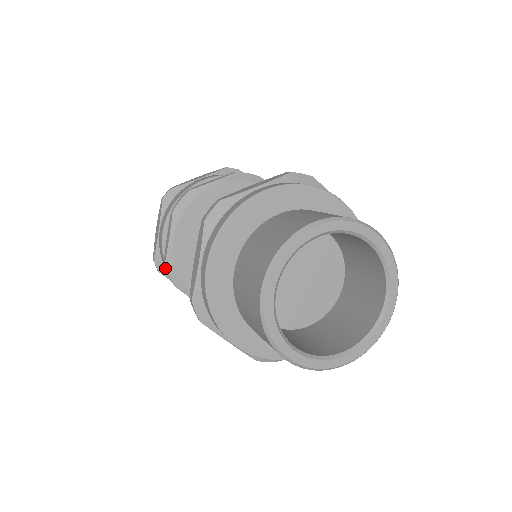
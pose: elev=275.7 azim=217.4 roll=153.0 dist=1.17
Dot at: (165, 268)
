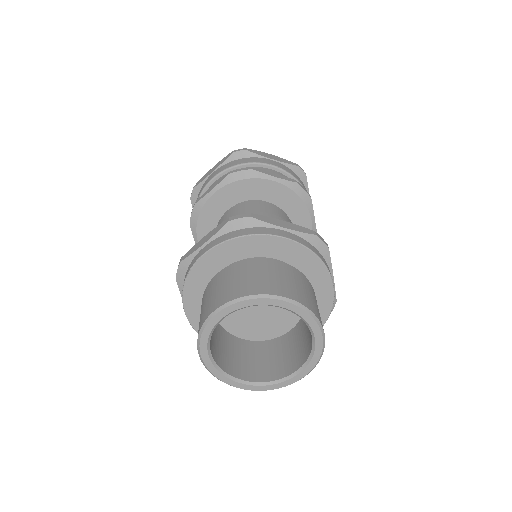
Dot at: occluded
